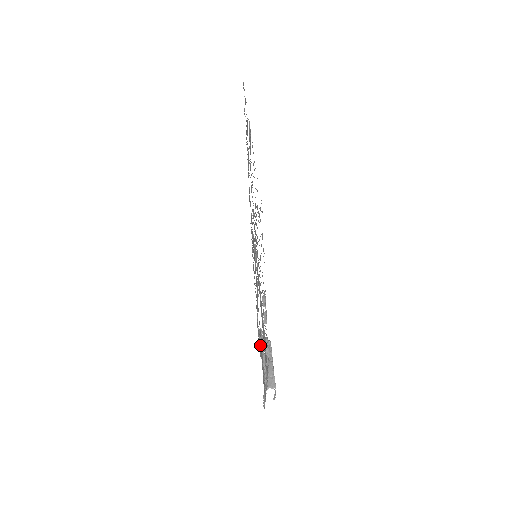
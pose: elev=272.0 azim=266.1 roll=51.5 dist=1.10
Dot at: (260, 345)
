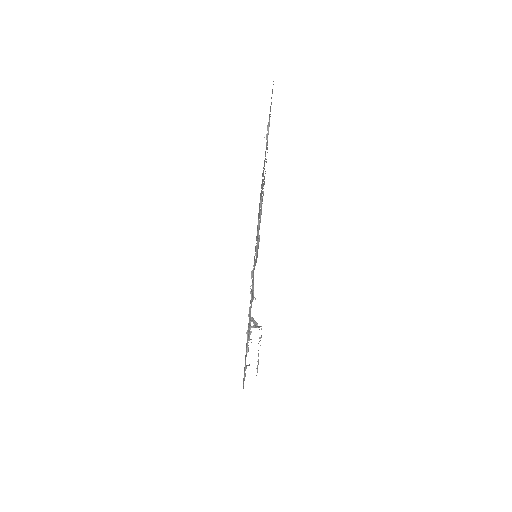
Dot at: occluded
